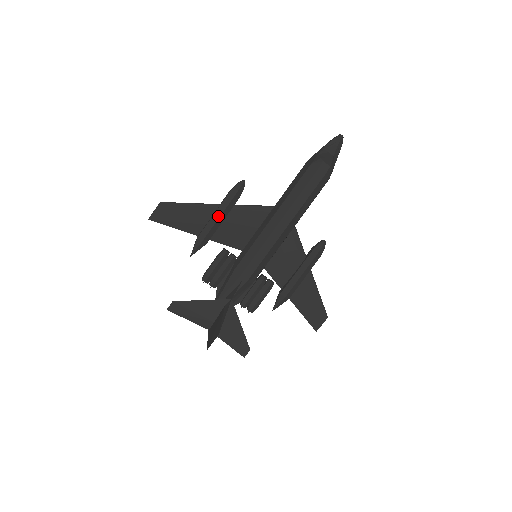
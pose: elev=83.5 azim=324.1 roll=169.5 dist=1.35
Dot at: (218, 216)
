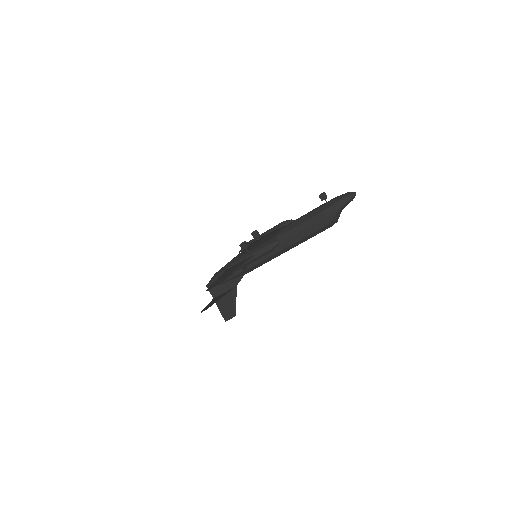
Dot at: occluded
